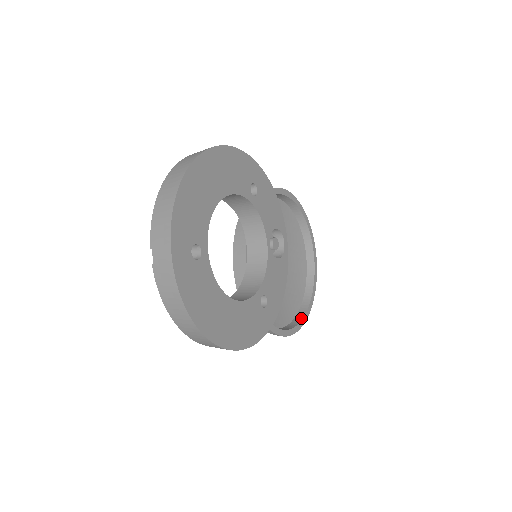
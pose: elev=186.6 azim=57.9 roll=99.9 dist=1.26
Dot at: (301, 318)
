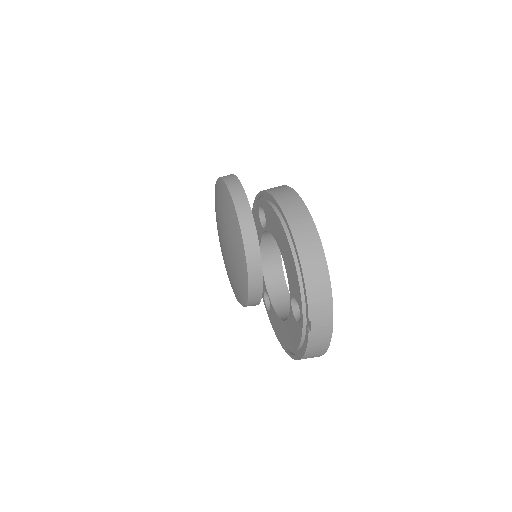
Dot at: occluded
